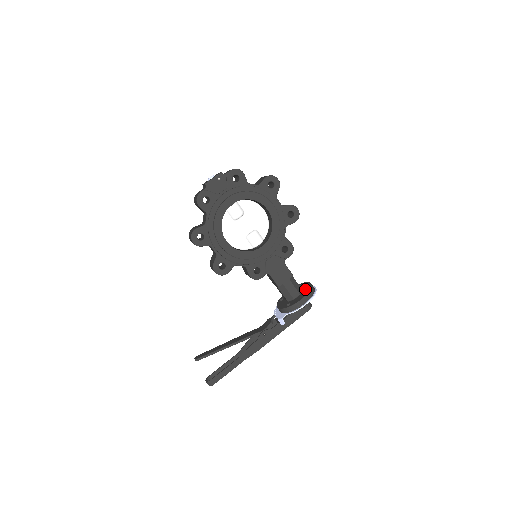
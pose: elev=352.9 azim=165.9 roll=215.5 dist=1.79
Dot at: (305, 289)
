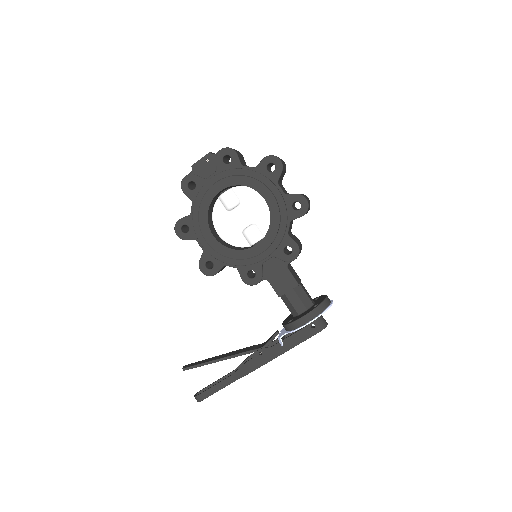
Dot at: (315, 304)
